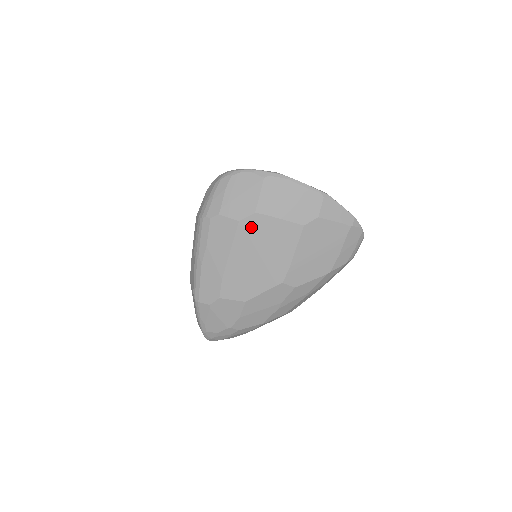
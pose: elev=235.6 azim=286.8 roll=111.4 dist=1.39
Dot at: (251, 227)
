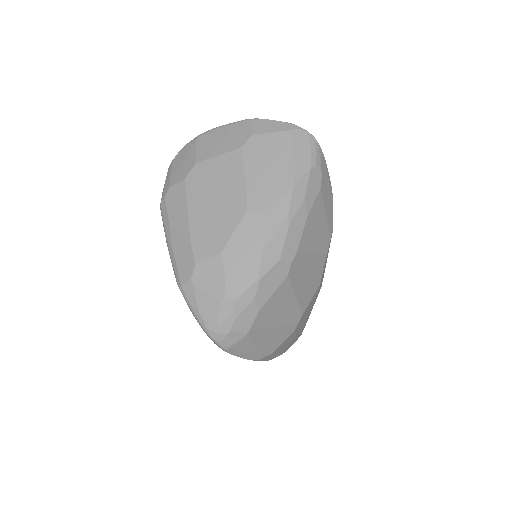
Dot at: (197, 178)
